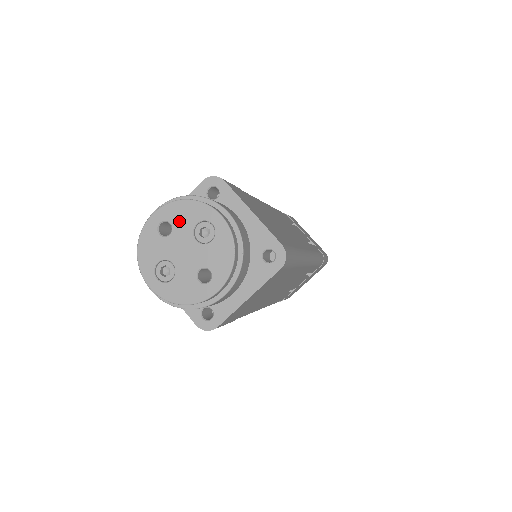
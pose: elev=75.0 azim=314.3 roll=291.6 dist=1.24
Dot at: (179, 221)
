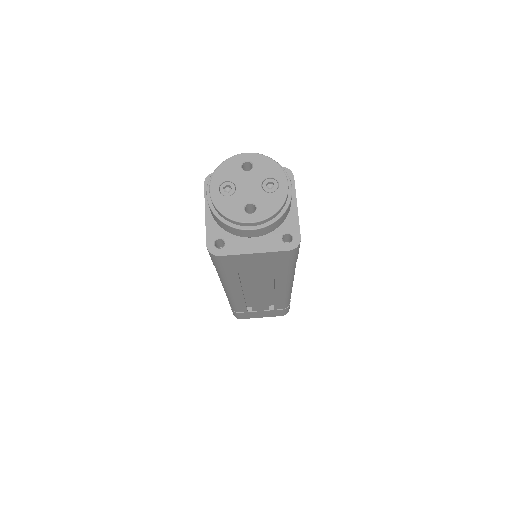
Dot at: (260, 168)
